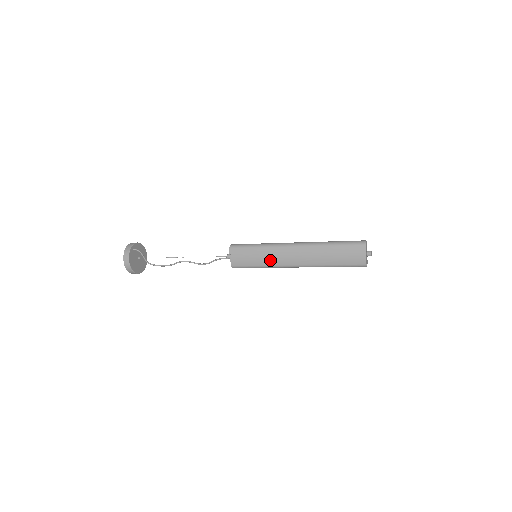
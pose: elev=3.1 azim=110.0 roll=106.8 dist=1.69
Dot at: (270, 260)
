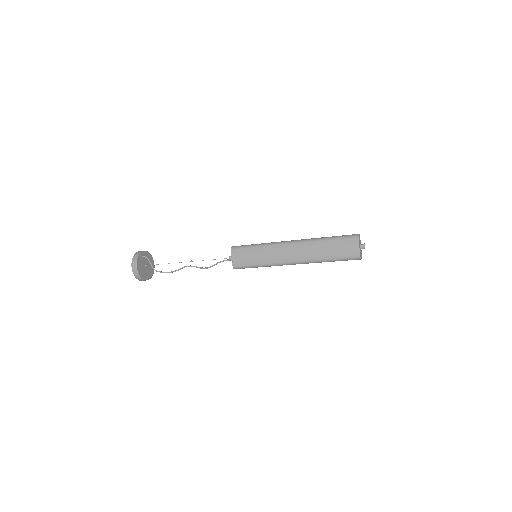
Dot at: (269, 258)
